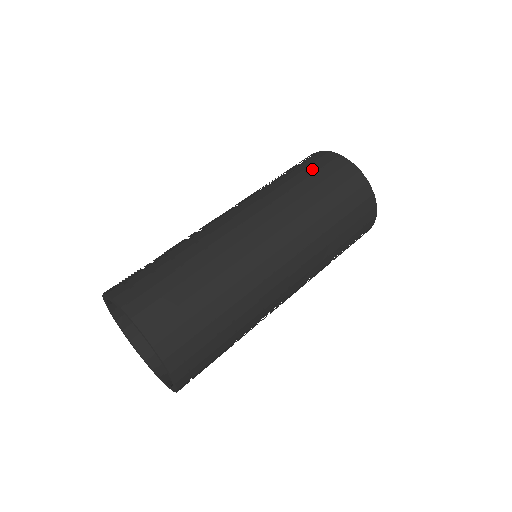
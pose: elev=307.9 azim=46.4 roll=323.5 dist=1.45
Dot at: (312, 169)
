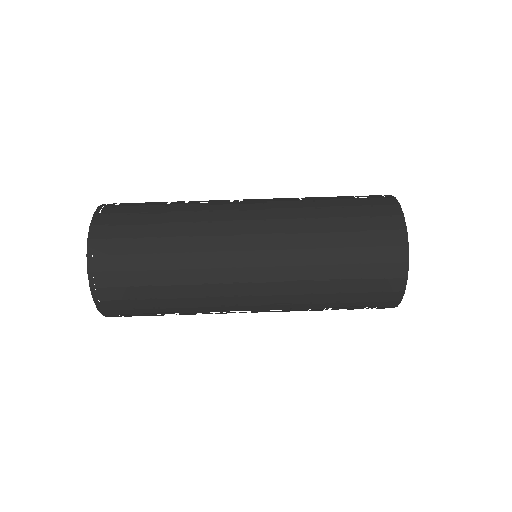
Dot at: (364, 240)
